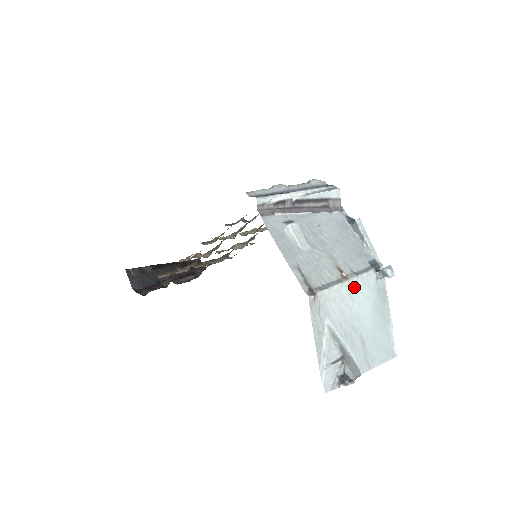
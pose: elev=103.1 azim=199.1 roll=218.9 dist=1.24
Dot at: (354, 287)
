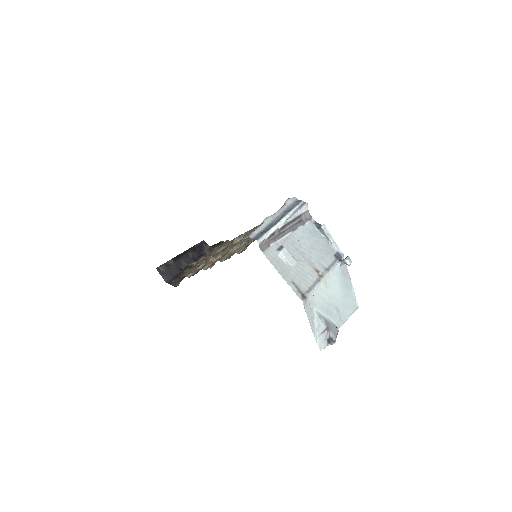
Dot at: (327, 279)
